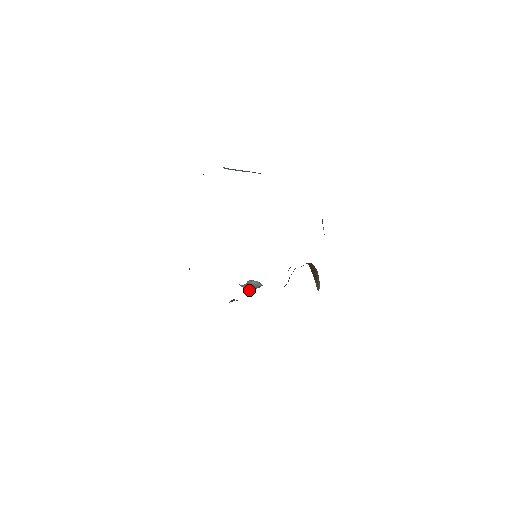
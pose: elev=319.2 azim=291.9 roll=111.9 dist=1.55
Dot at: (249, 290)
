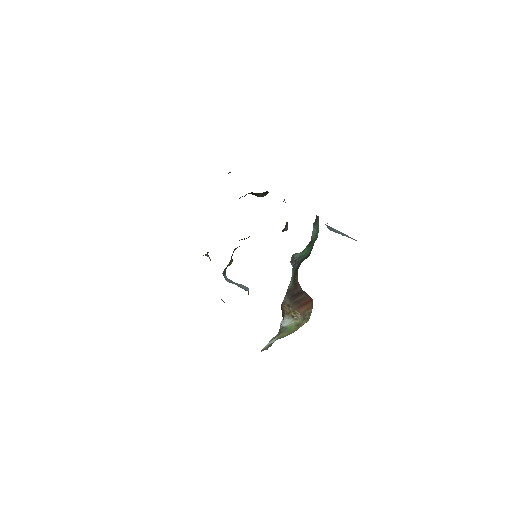
Dot at: occluded
